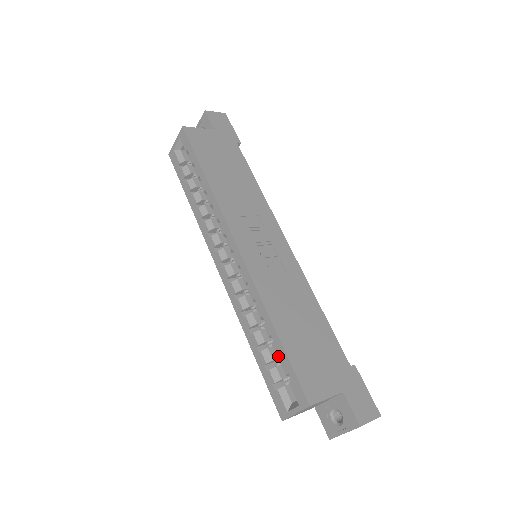
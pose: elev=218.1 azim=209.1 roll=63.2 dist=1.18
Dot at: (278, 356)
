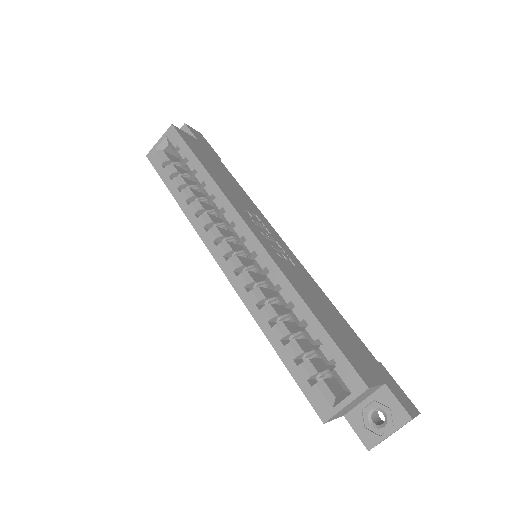
Dot at: (312, 344)
